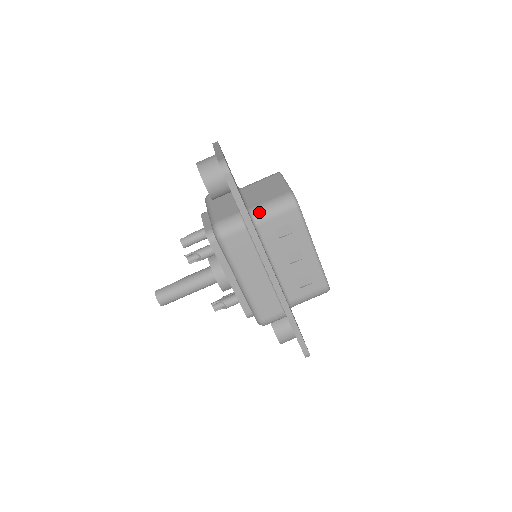
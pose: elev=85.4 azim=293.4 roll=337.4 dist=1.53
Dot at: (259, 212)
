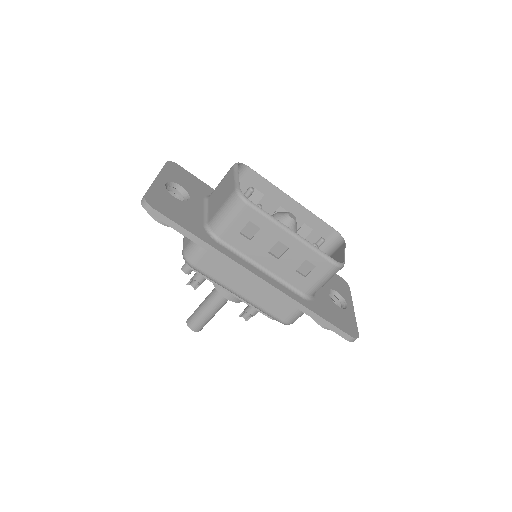
Dot at: (215, 224)
